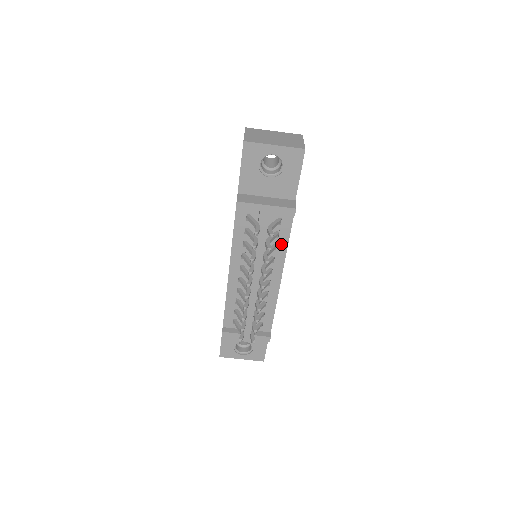
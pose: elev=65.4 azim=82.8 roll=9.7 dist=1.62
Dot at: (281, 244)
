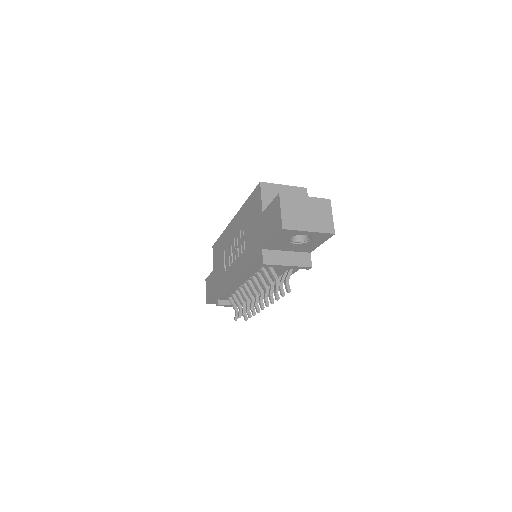
Dot at: occluded
